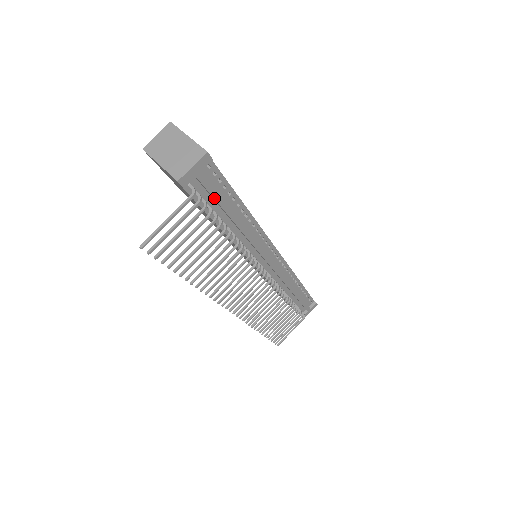
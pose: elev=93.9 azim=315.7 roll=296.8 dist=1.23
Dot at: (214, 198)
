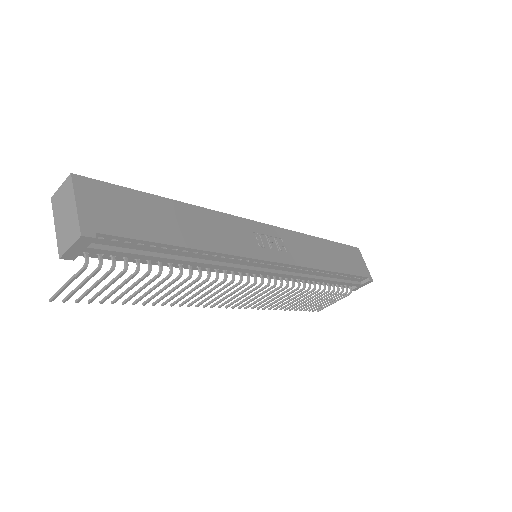
Dot at: occluded
